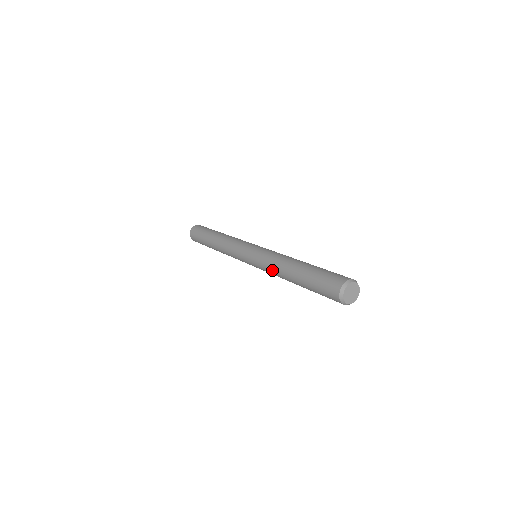
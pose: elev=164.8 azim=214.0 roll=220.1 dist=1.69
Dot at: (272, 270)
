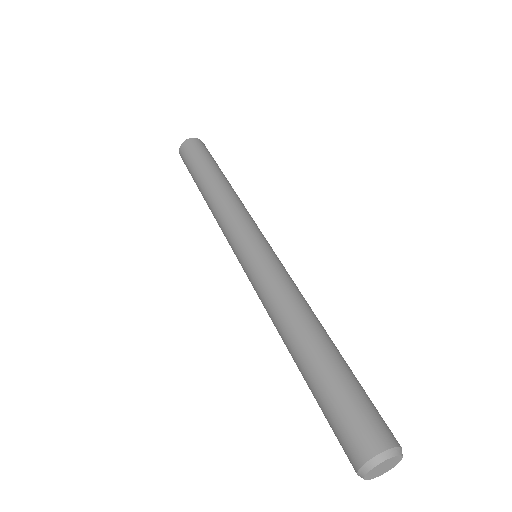
Dot at: occluded
